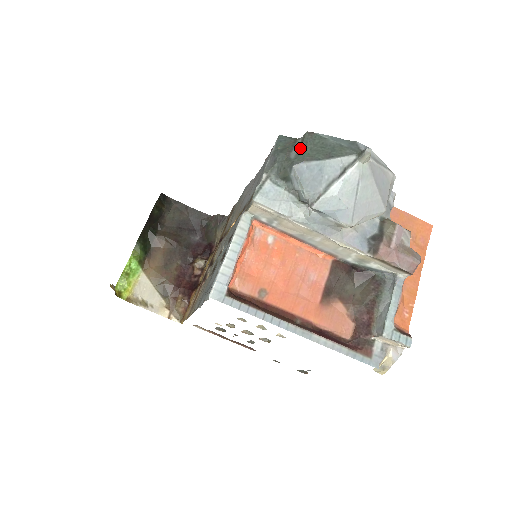
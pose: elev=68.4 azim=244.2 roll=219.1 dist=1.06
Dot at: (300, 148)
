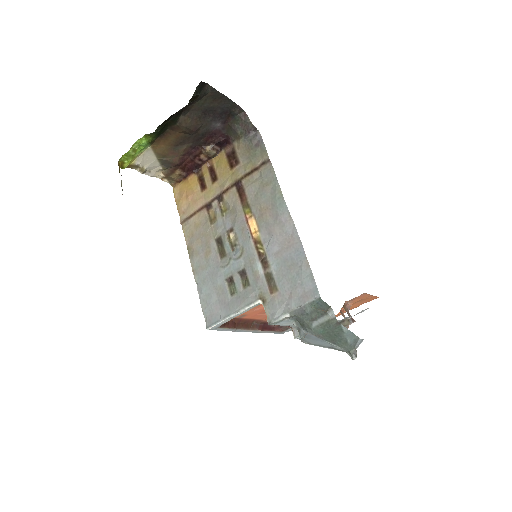
Dot at: (323, 325)
